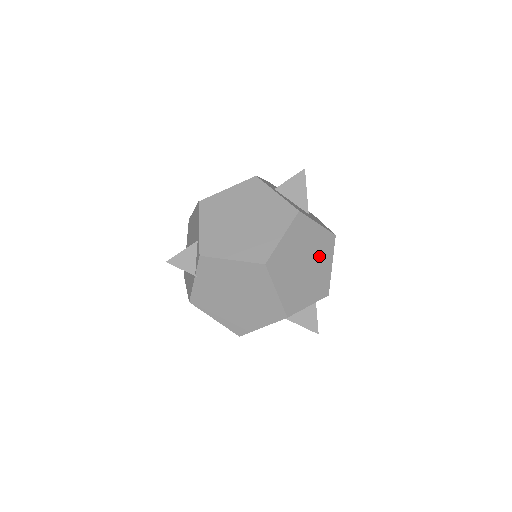
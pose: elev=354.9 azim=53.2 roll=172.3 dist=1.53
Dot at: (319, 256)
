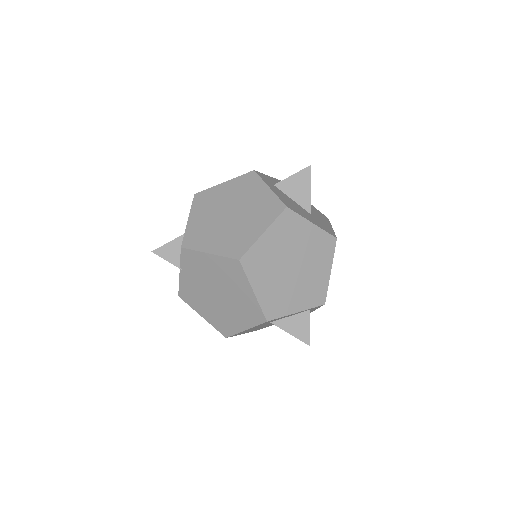
Dot at: (313, 259)
